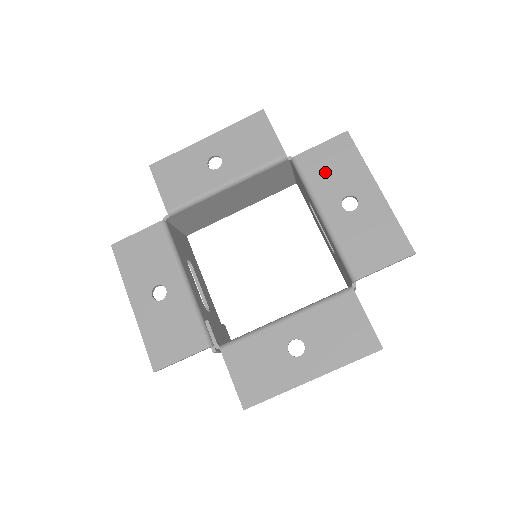
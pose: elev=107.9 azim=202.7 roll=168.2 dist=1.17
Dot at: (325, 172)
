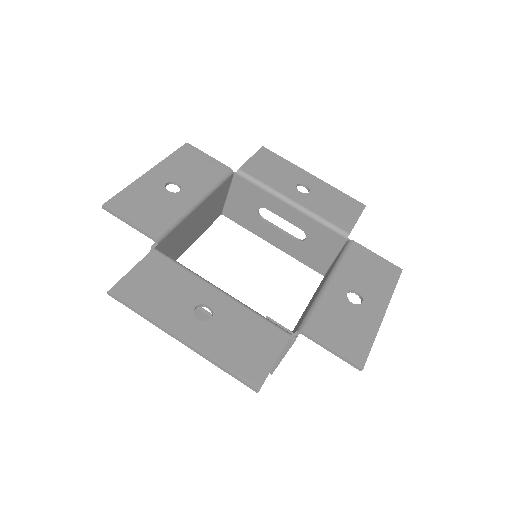
Dot at: (270, 173)
